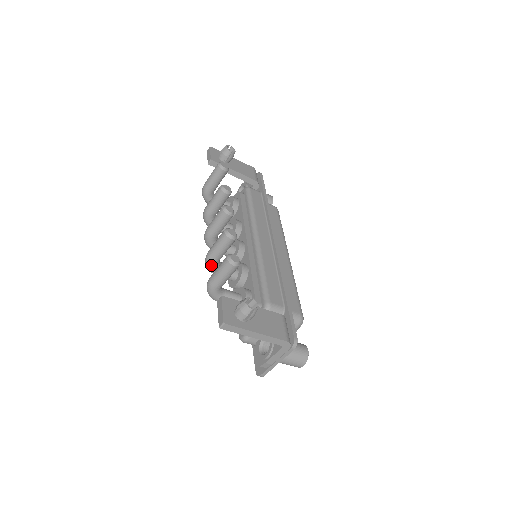
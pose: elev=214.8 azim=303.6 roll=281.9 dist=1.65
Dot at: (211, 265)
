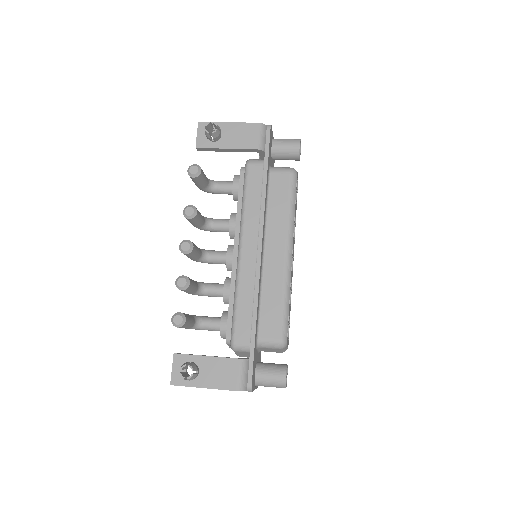
Dot at: (193, 294)
